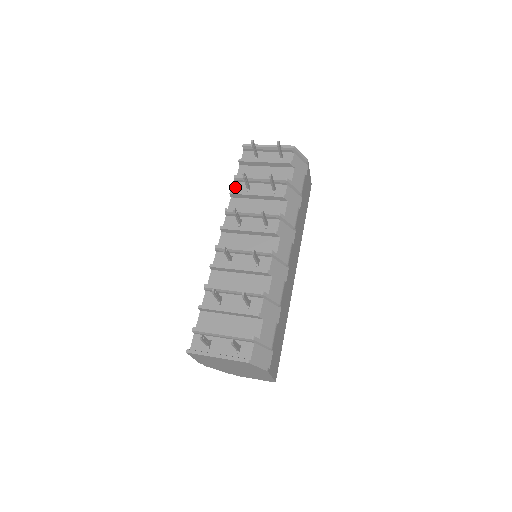
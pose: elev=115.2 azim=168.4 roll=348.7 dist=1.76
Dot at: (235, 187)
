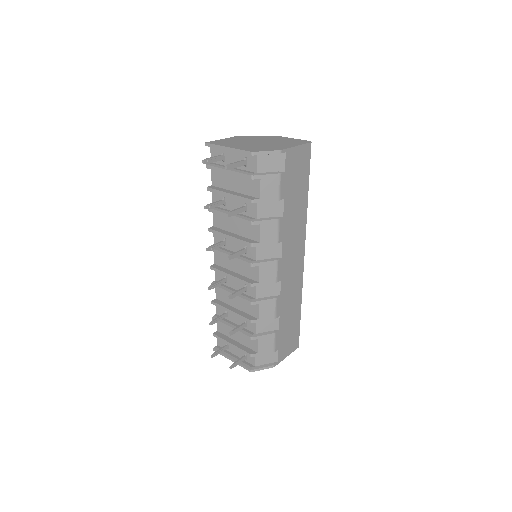
Dot at: (213, 197)
